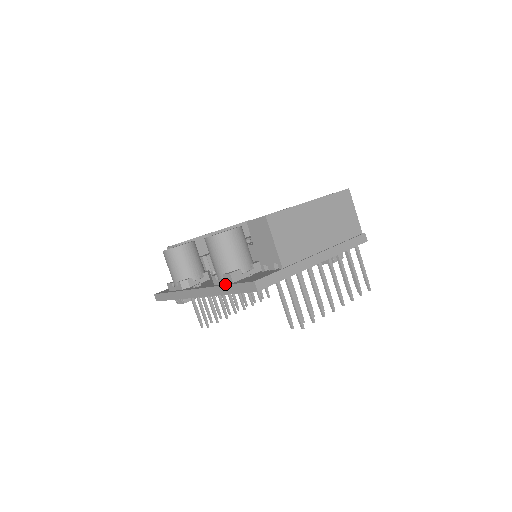
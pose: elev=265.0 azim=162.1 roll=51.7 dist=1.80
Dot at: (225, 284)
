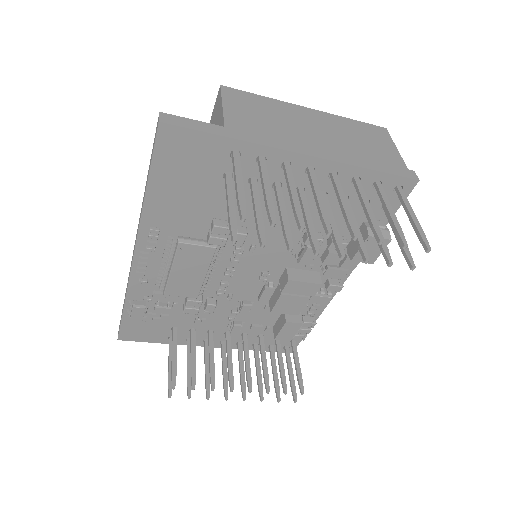
Dot at: occluded
